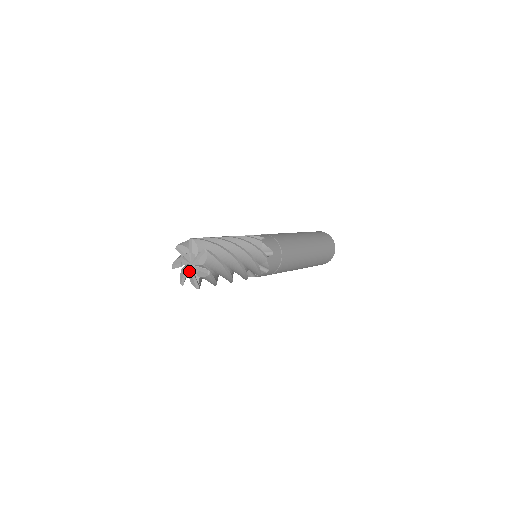
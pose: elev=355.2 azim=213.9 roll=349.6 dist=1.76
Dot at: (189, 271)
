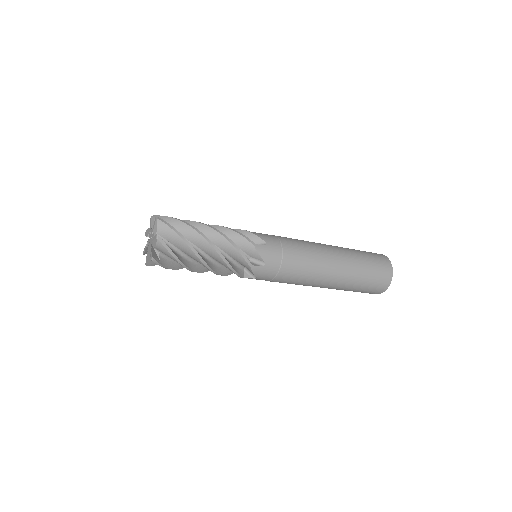
Dot at: (150, 248)
